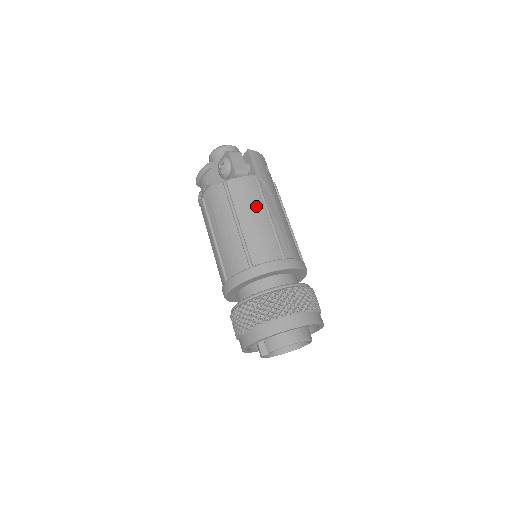
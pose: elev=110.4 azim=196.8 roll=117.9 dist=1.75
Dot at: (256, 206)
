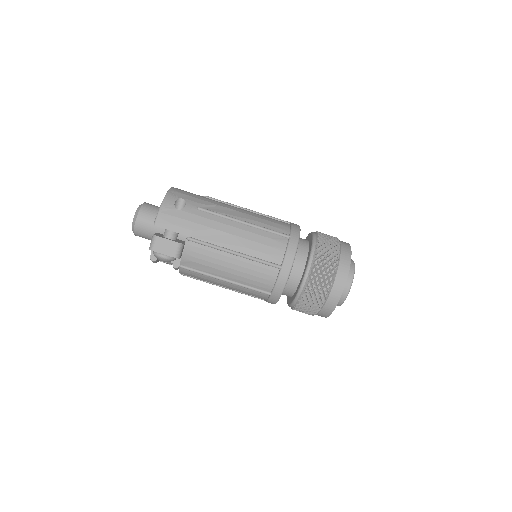
Dot at: (219, 259)
